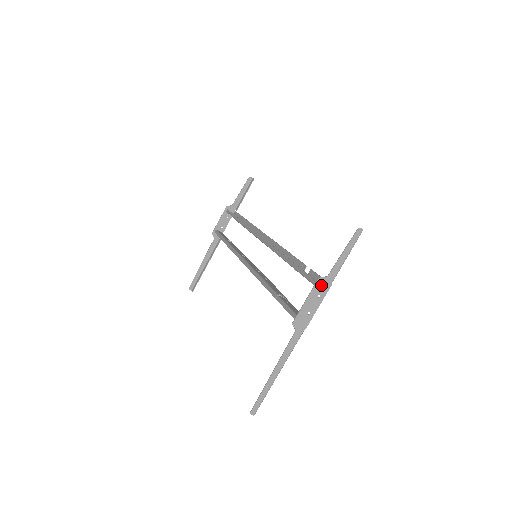
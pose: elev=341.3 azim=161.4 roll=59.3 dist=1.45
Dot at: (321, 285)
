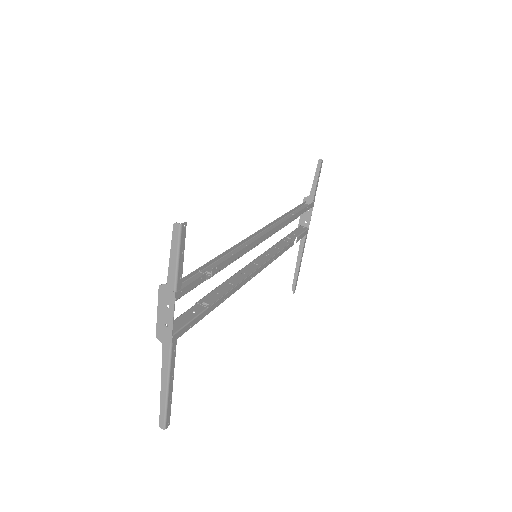
Dot at: (165, 294)
